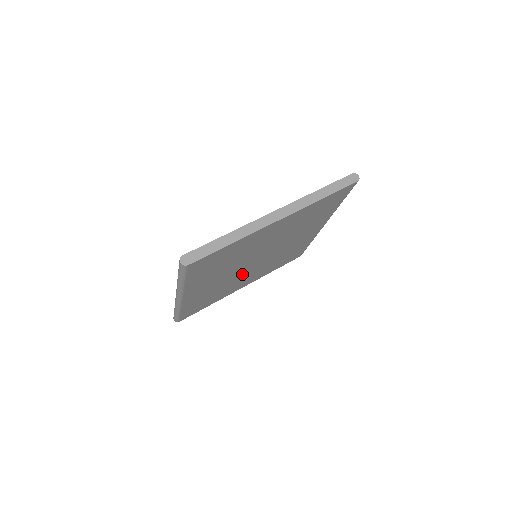
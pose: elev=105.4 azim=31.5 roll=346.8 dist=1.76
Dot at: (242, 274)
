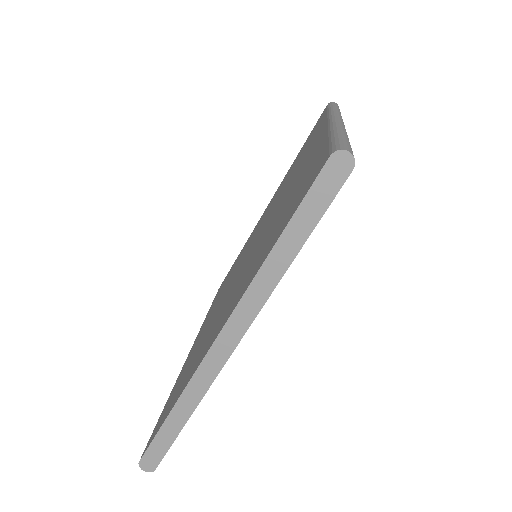
Dot at: occluded
